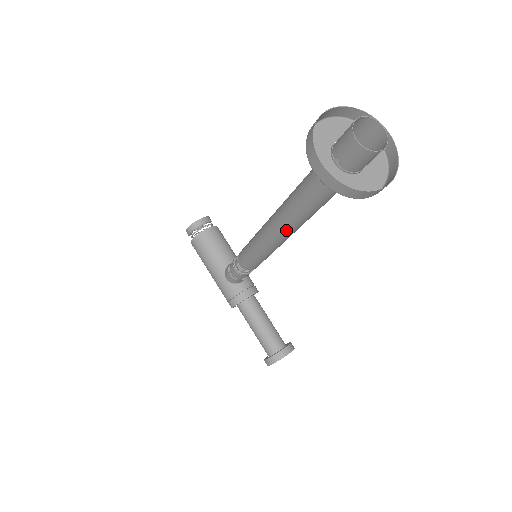
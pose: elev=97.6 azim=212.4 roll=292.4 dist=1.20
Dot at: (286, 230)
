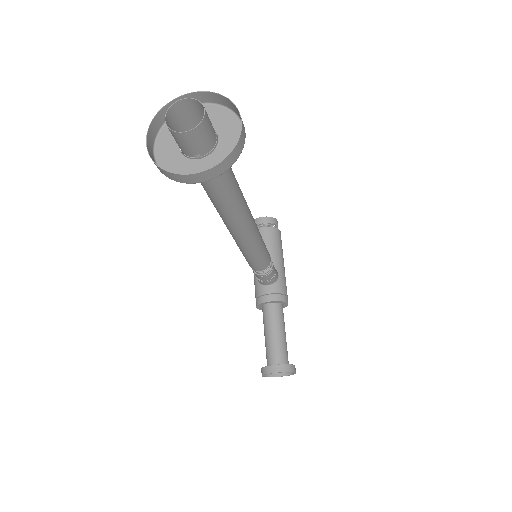
Dot at: (225, 223)
